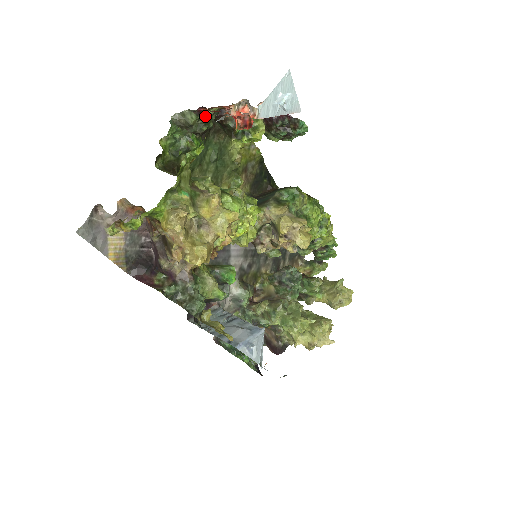
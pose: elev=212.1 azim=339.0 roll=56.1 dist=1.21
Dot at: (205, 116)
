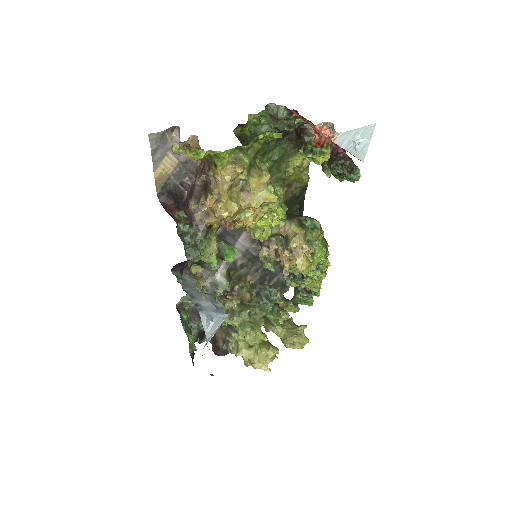
Dot at: (292, 120)
